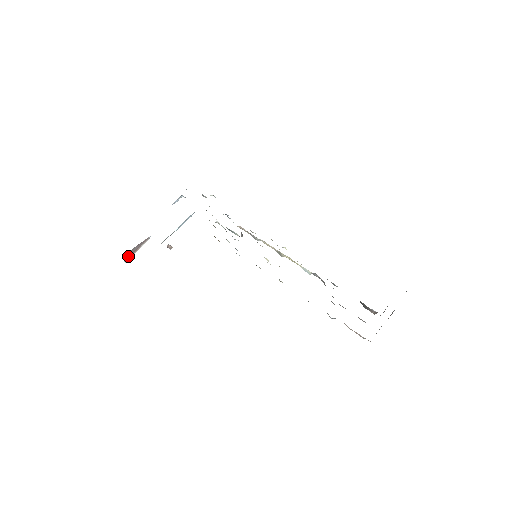
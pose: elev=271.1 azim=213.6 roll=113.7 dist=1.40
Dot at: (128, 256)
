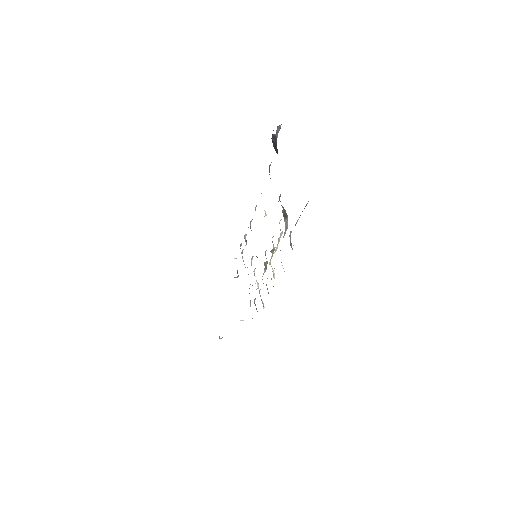
Dot at: occluded
